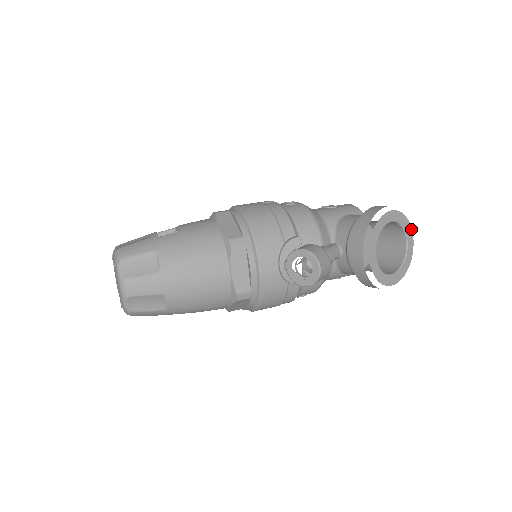
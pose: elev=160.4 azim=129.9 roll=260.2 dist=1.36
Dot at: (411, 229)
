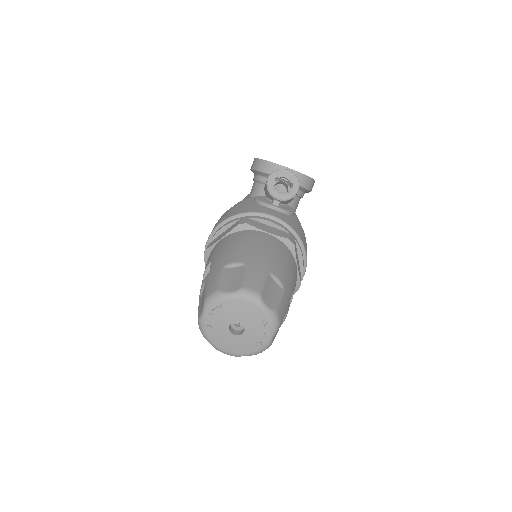
Dot at: occluded
